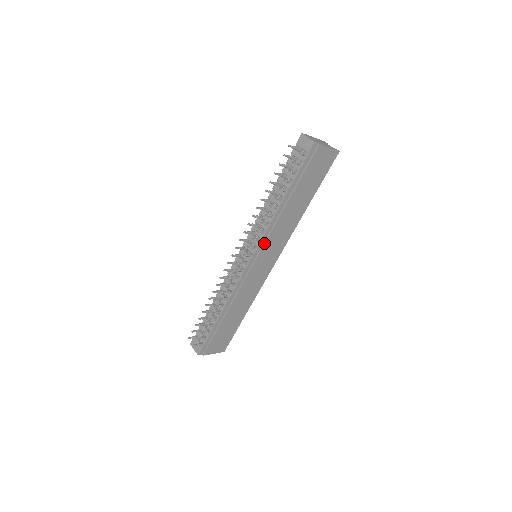
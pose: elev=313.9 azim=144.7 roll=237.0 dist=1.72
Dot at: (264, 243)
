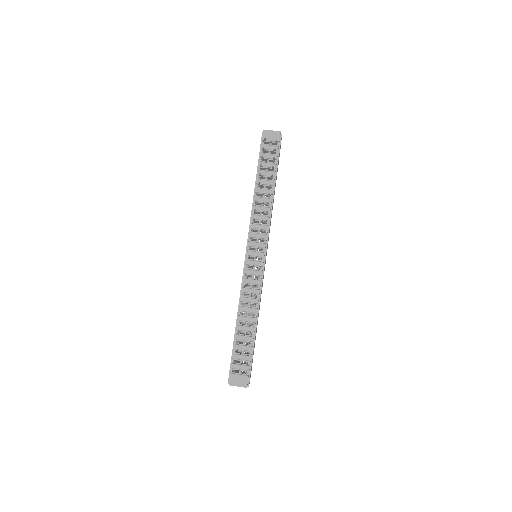
Dot at: (268, 234)
